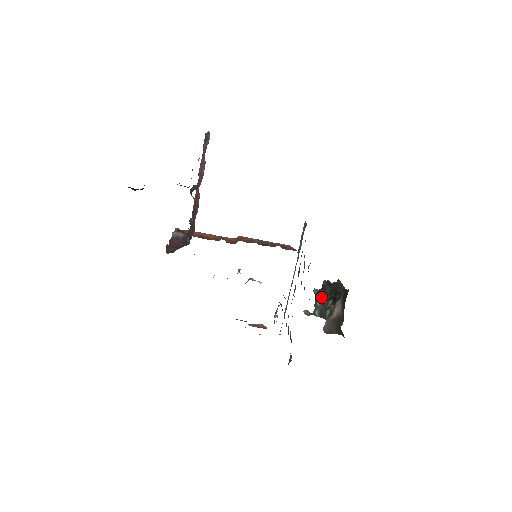
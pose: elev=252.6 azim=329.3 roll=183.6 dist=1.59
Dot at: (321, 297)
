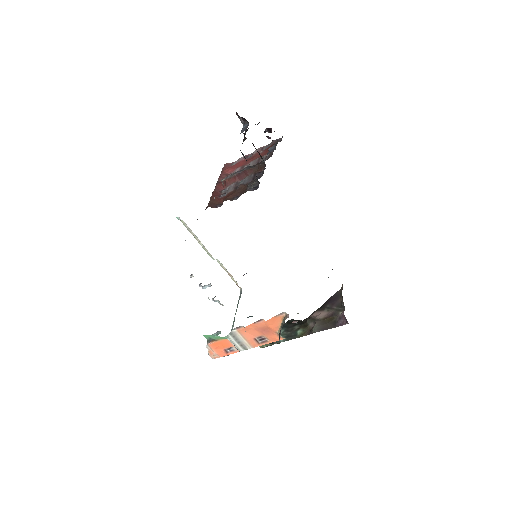
Dot at: (282, 327)
